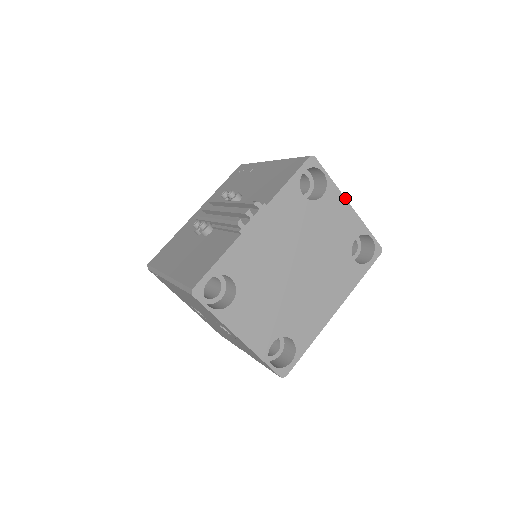
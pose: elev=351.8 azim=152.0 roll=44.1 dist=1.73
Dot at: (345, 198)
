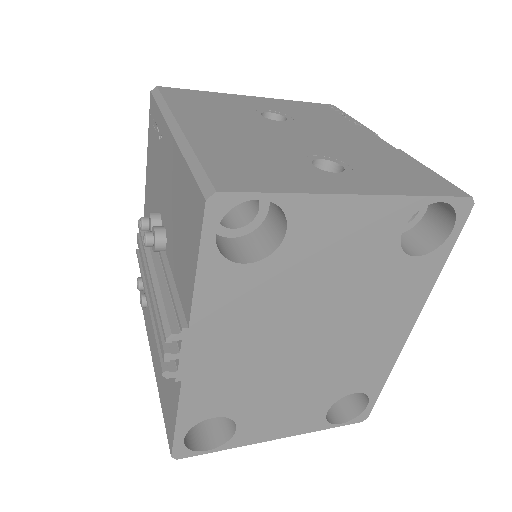
Dot at: (340, 194)
